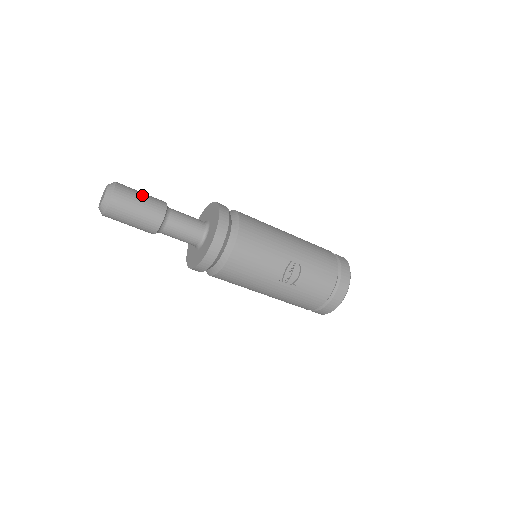
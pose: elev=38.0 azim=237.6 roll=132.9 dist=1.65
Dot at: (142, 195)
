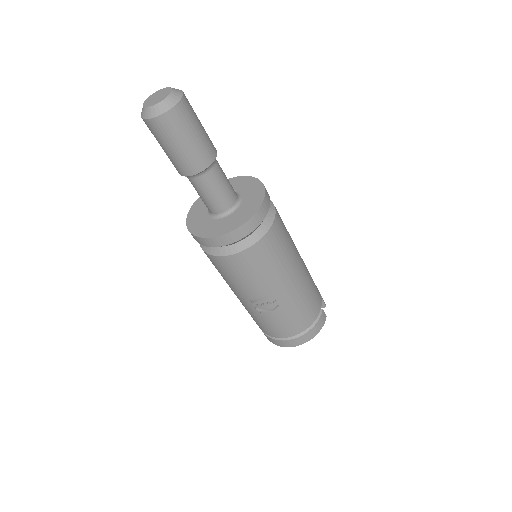
Dot at: (197, 134)
